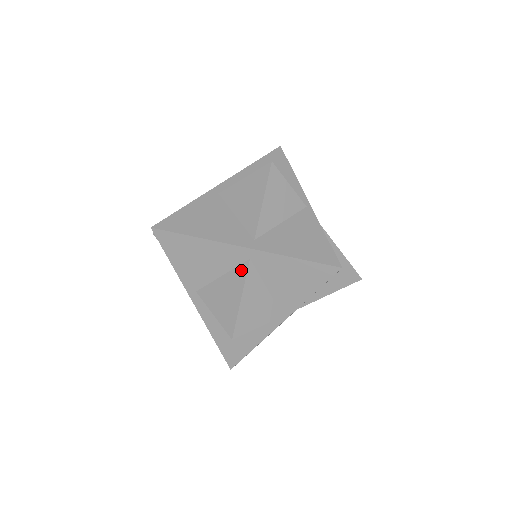
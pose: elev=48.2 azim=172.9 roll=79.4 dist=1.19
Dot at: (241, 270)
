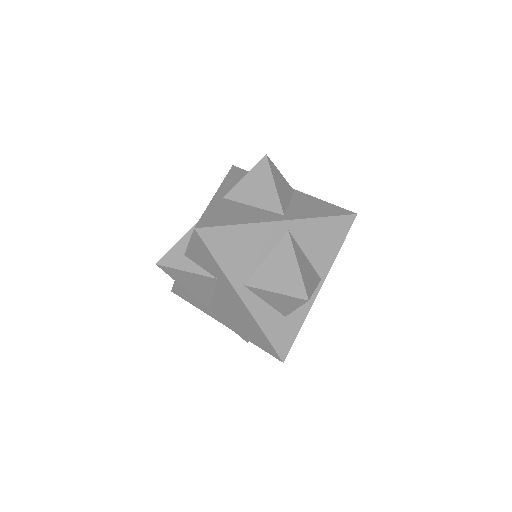
Dot at: (284, 243)
